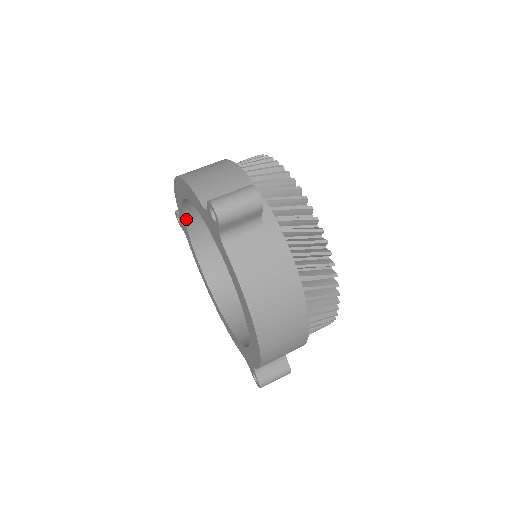
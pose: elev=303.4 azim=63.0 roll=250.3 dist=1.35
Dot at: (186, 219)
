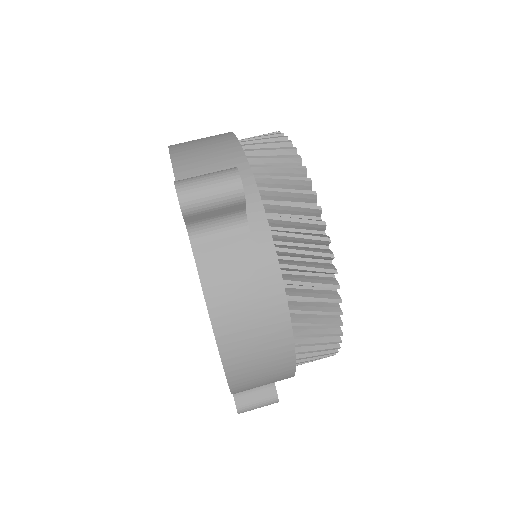
Dot at: occluded
